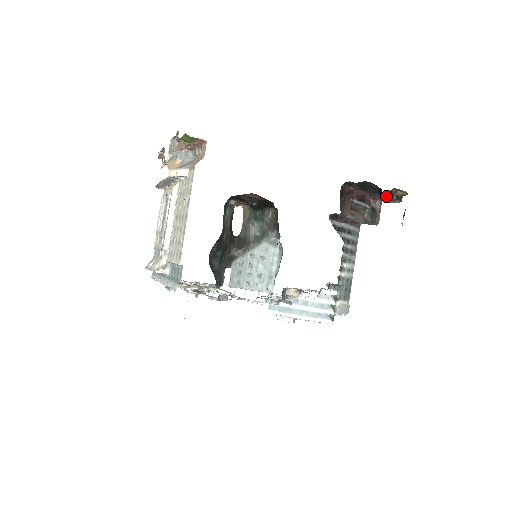
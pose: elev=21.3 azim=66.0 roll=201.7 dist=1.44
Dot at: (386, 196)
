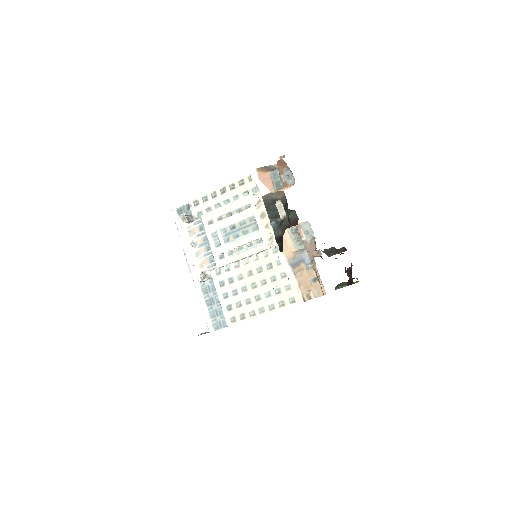
Dot at: occluded
